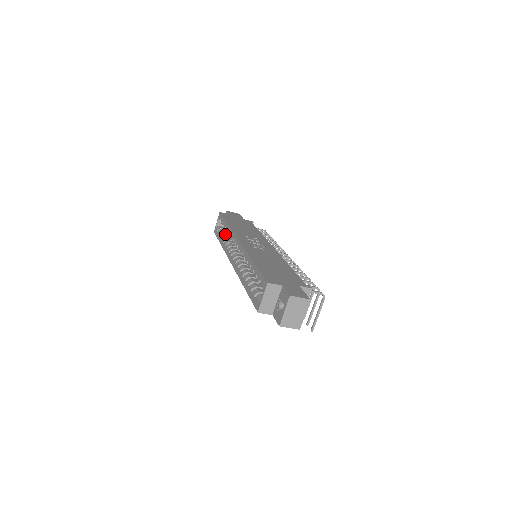
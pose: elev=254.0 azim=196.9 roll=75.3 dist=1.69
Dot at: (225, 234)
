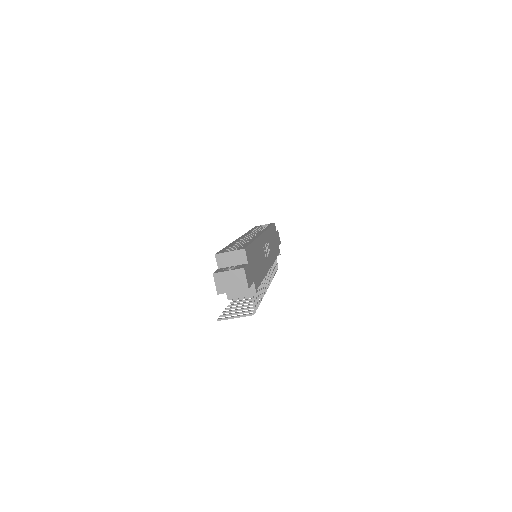
Dot at: occluded
